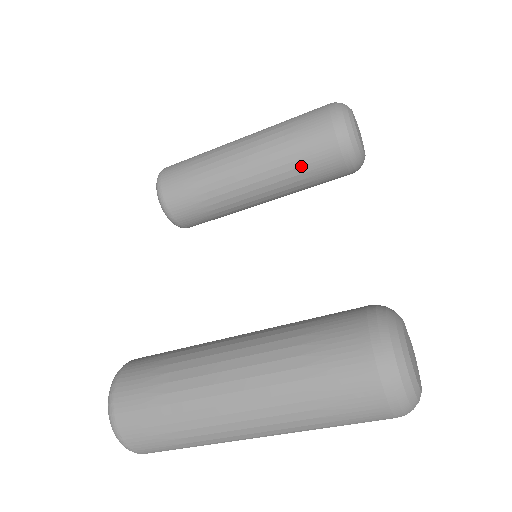
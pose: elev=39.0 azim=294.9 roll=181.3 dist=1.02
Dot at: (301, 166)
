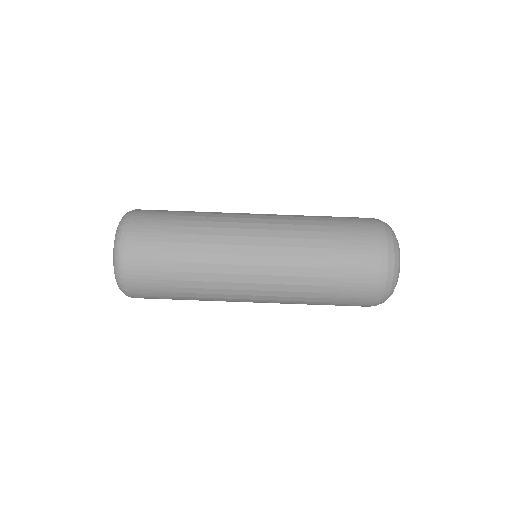
Dot at: occluded
